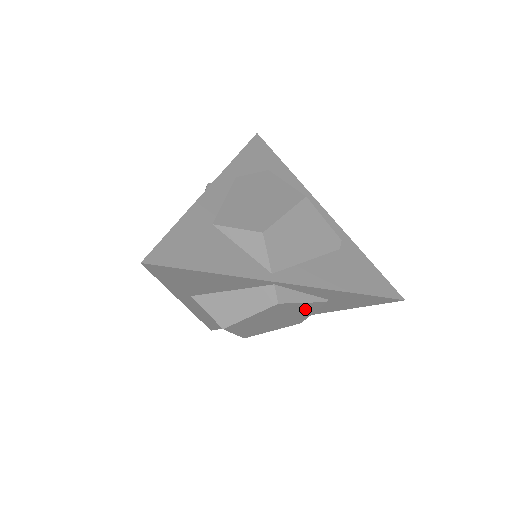
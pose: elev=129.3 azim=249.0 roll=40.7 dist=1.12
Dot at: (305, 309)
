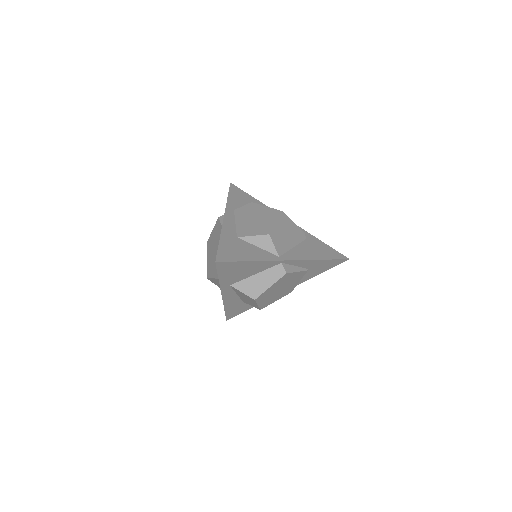
Dot at: (296, 278)
